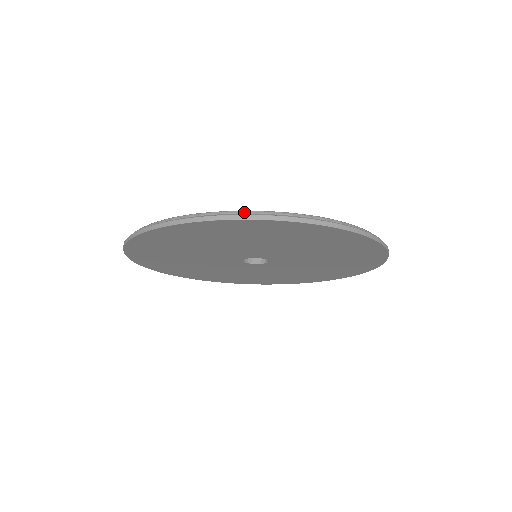
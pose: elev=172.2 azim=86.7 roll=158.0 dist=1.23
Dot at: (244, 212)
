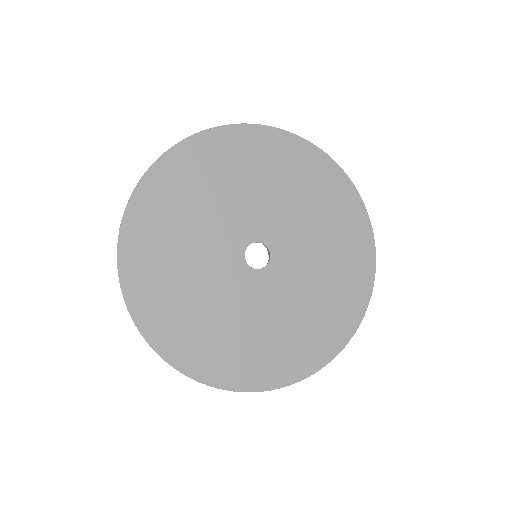
Dot at: occluded
